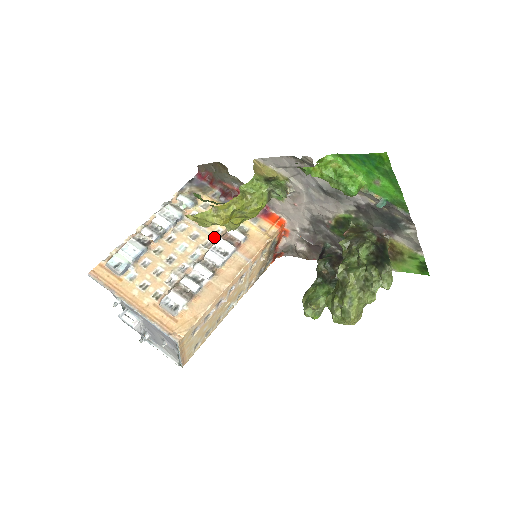
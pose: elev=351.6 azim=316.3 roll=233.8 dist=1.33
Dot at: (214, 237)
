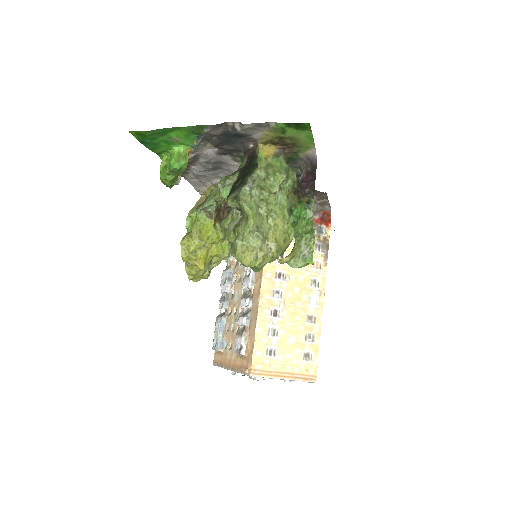
Dot at: occluded
